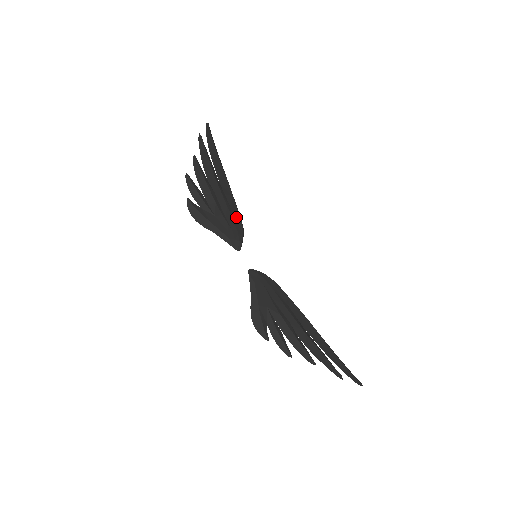
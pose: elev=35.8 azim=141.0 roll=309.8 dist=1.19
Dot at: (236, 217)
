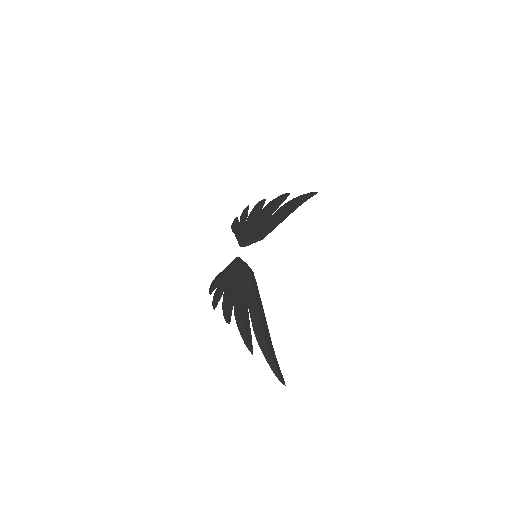
Dot at: (259, 231)
